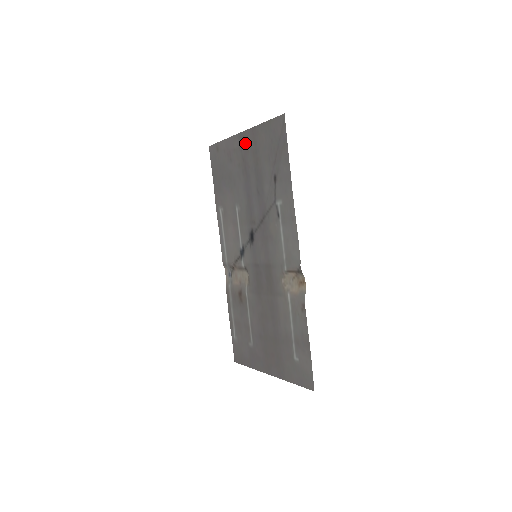
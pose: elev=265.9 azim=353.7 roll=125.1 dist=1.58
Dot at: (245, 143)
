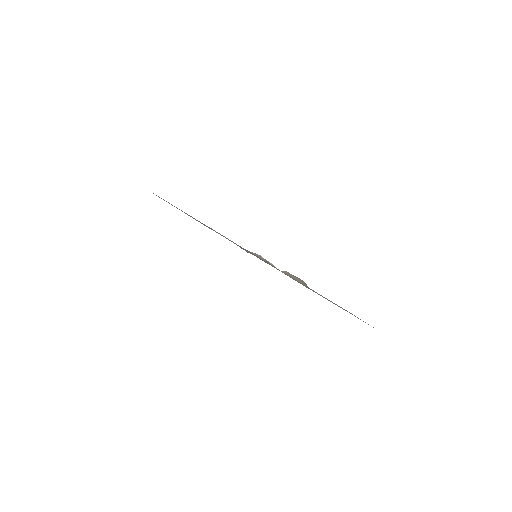
Dot at: occluded
